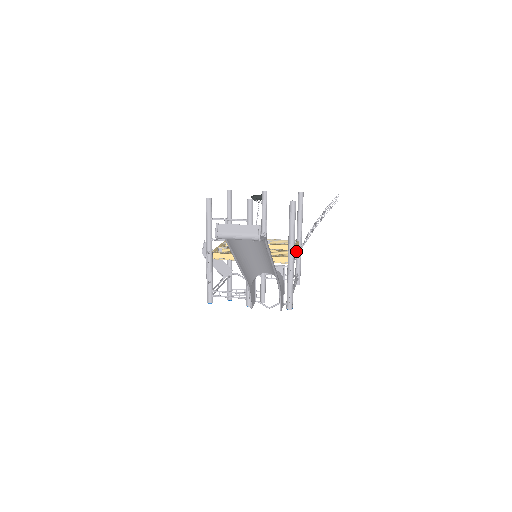
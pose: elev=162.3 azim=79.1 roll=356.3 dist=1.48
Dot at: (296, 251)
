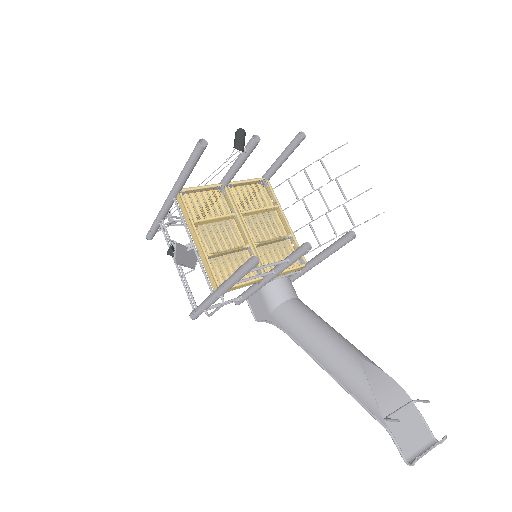
Dot at: occluded
